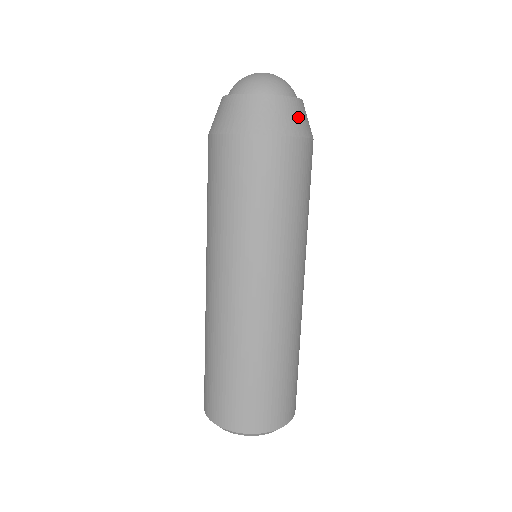
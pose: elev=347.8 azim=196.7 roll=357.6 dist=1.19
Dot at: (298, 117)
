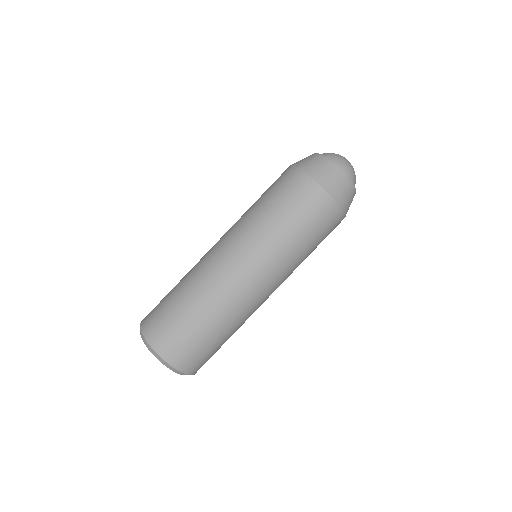
Dot at: (342, 189)
